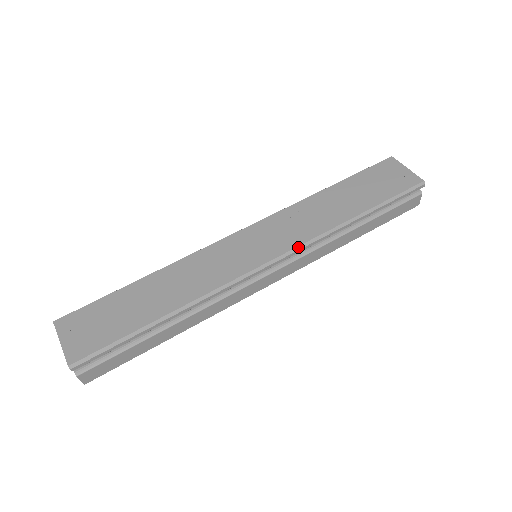
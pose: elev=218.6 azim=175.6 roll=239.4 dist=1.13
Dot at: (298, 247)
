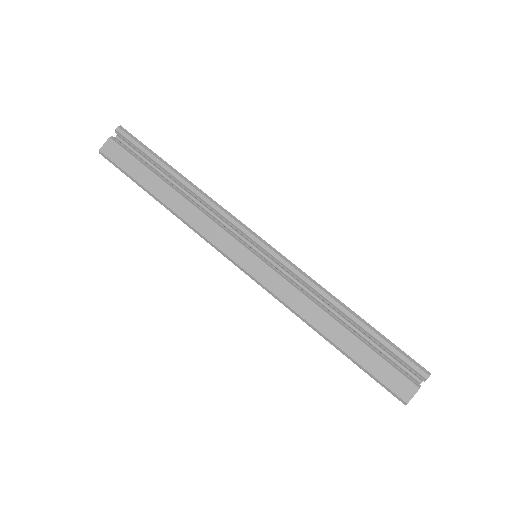
Dot at: (290, 262)
